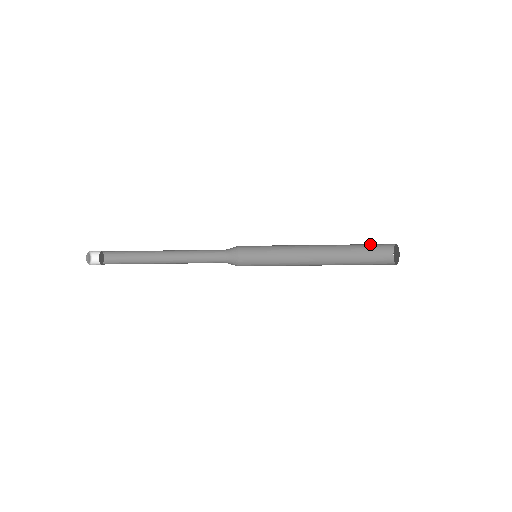
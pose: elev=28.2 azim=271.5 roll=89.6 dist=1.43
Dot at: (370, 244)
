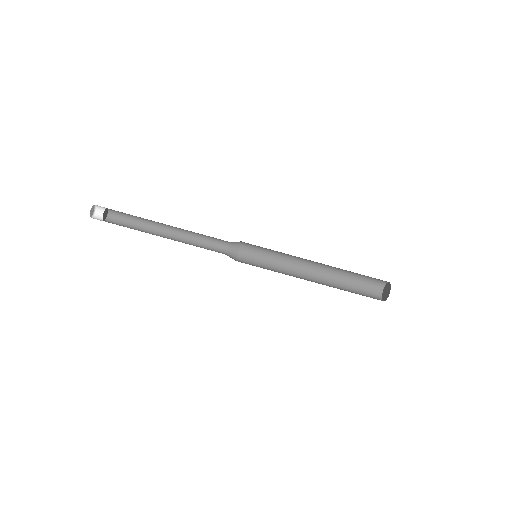
Dot at: (363, 277)
